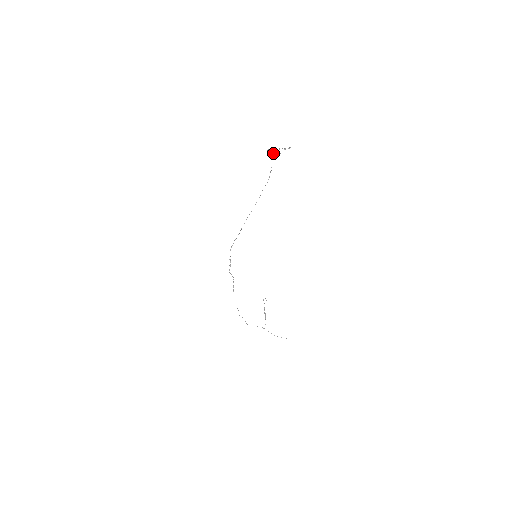
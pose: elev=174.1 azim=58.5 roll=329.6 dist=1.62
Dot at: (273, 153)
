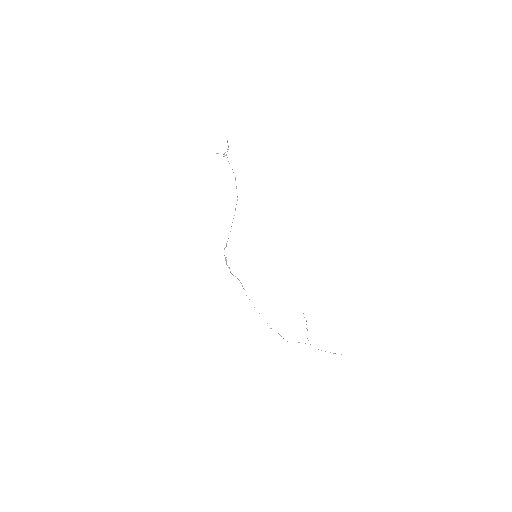
Dot at: occluded
